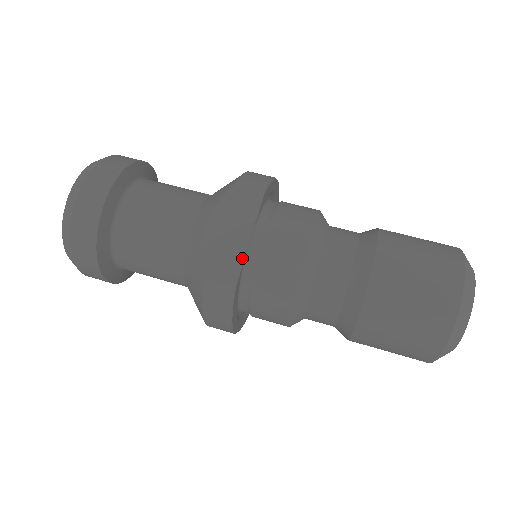
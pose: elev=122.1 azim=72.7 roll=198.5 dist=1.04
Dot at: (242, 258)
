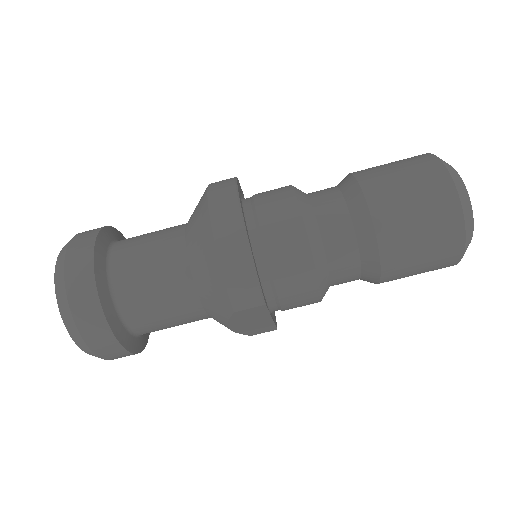
Dot at: (272, 324)
